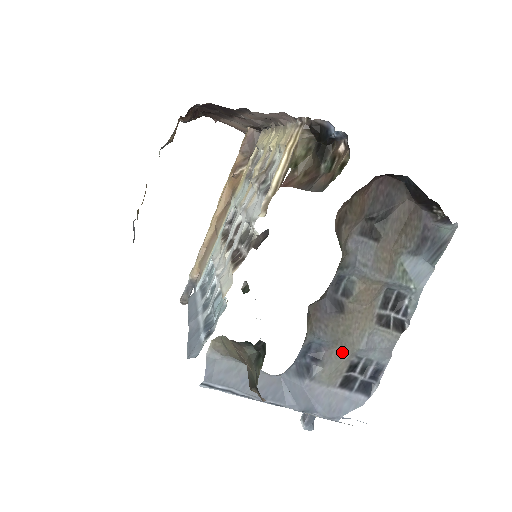
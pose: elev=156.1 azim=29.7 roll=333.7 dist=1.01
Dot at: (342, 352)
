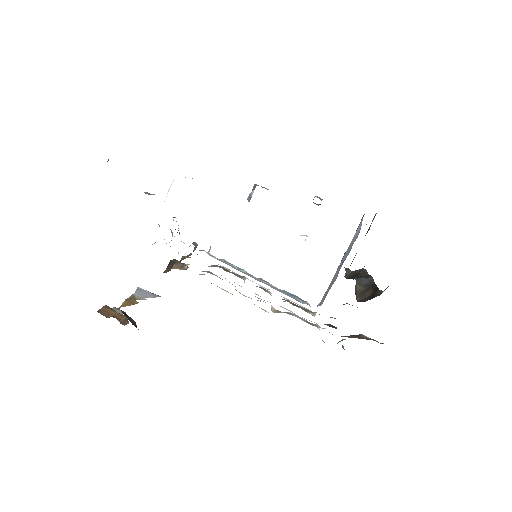
Dot at: occluded
